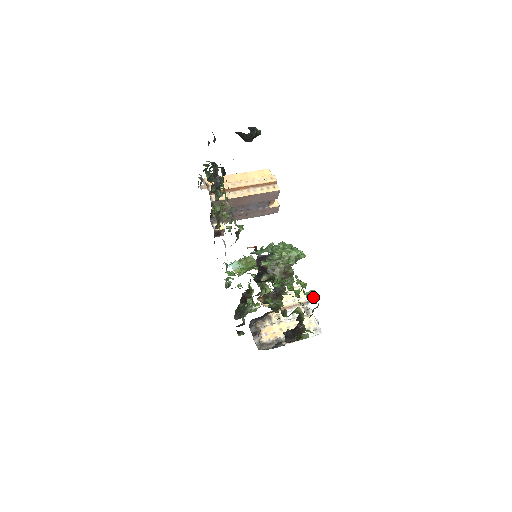
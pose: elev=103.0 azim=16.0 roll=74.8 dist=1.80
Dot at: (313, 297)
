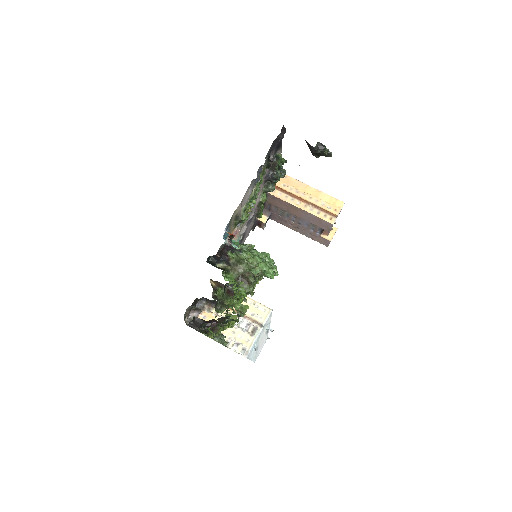
Dot at: (241, 311)
